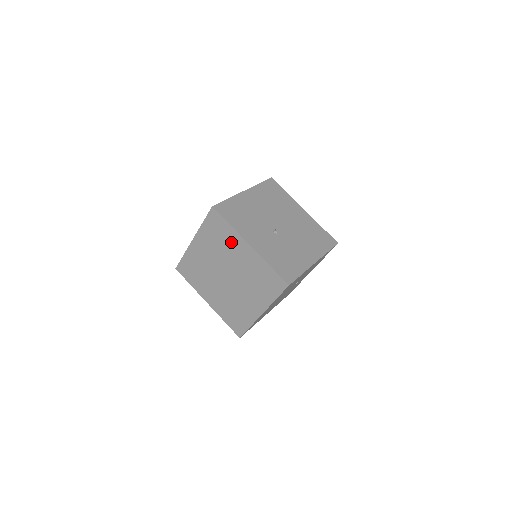
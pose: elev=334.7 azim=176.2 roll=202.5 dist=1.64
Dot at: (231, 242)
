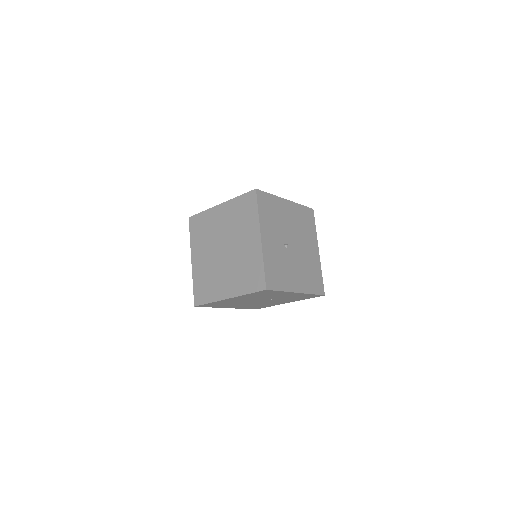
Dot at: (248, 226)
